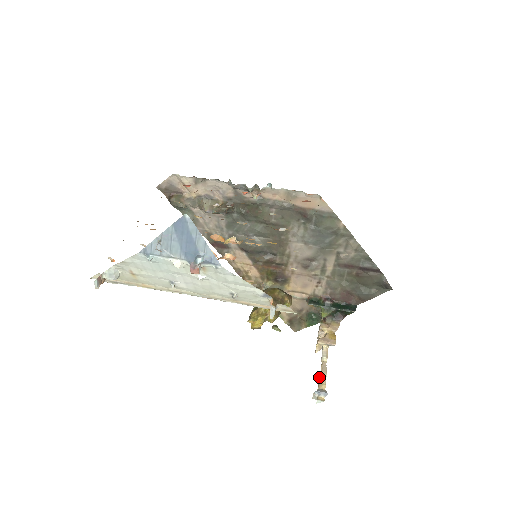
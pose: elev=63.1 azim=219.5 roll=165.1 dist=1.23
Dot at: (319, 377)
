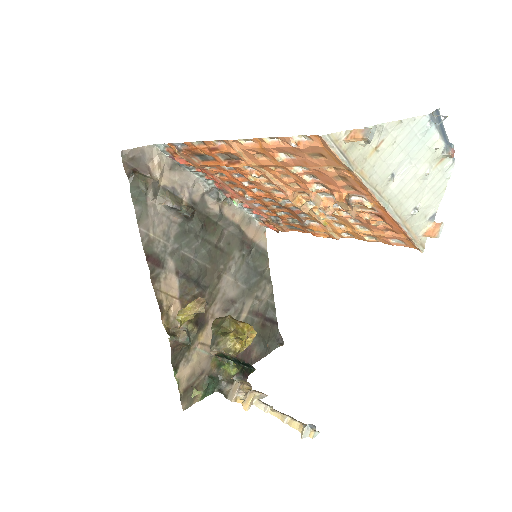
Dot at: (287, 419)
